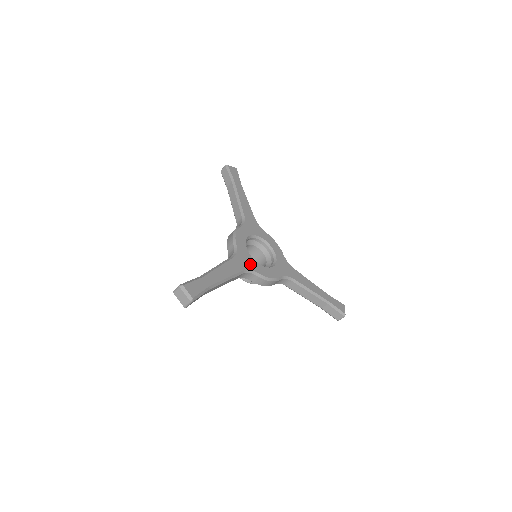
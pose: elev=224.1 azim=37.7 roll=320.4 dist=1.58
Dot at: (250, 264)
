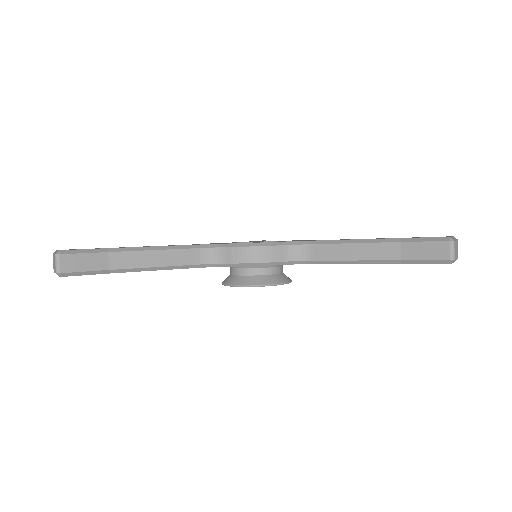
Dot at: occluded
